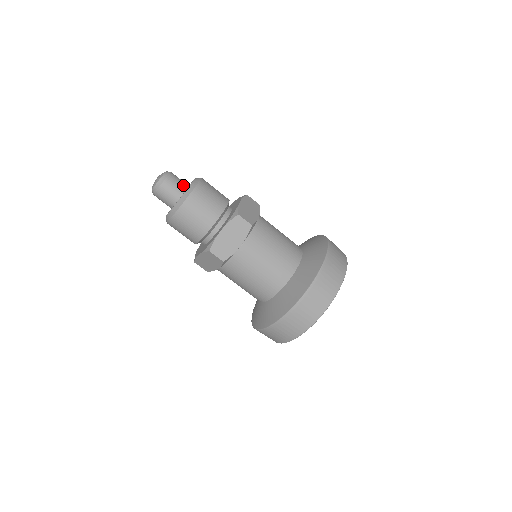
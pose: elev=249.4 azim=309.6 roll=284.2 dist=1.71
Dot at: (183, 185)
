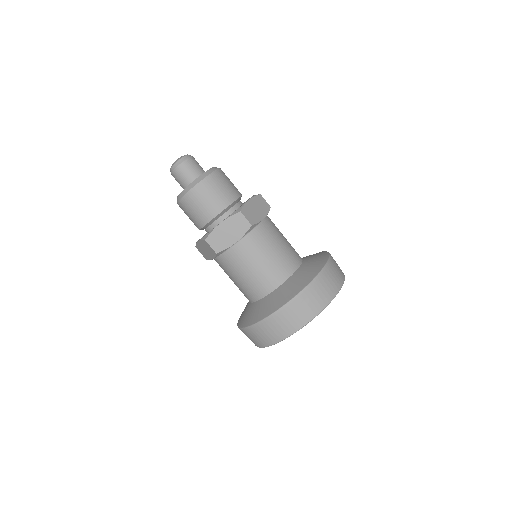
Dot at: occluded
